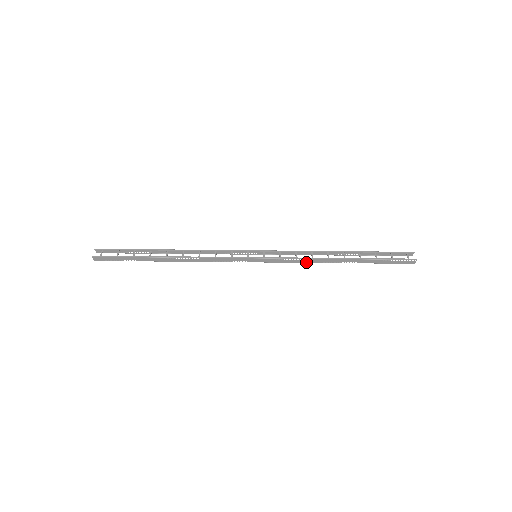
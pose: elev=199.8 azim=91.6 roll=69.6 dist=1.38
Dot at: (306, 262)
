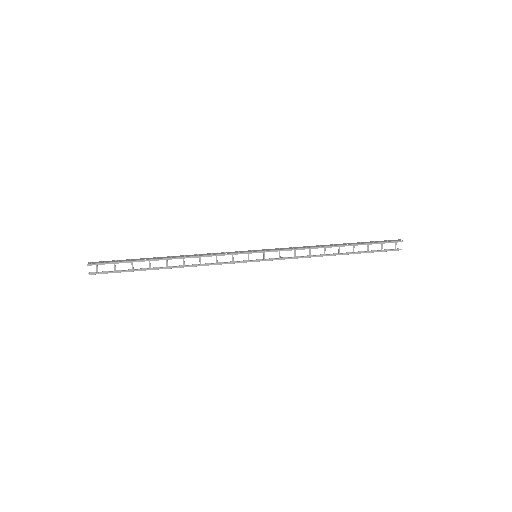
Dot at: (303, 256)
